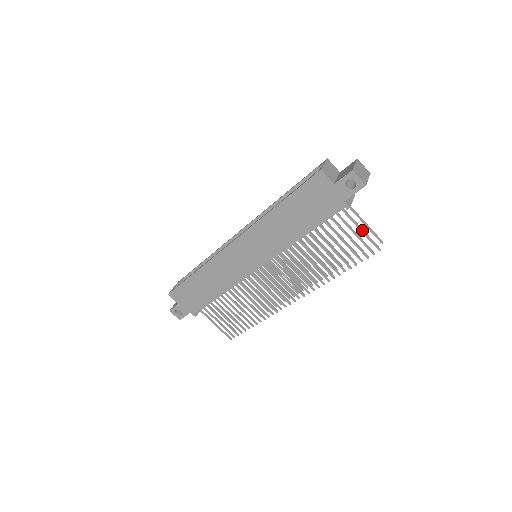
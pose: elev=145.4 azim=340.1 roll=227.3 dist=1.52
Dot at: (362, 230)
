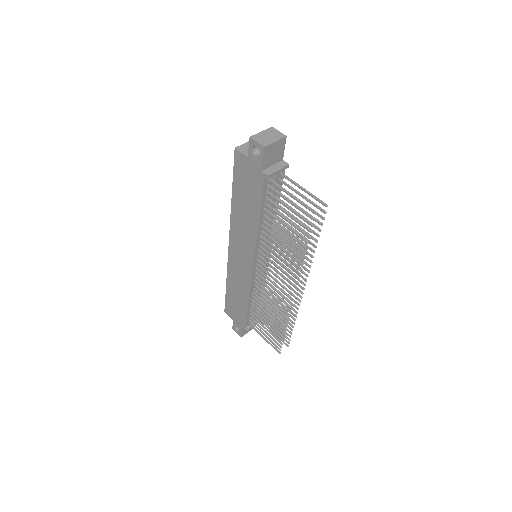
Dot at: (292, 196)
